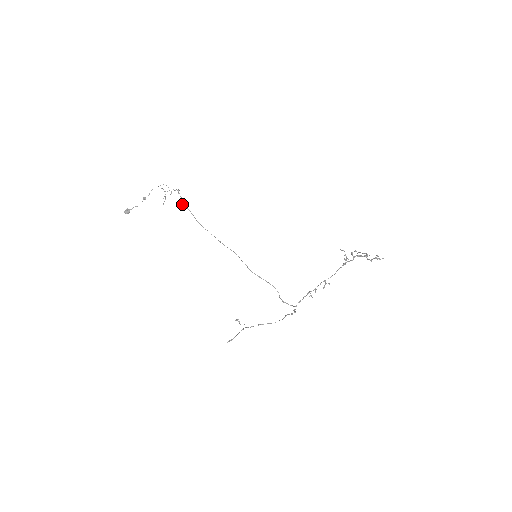
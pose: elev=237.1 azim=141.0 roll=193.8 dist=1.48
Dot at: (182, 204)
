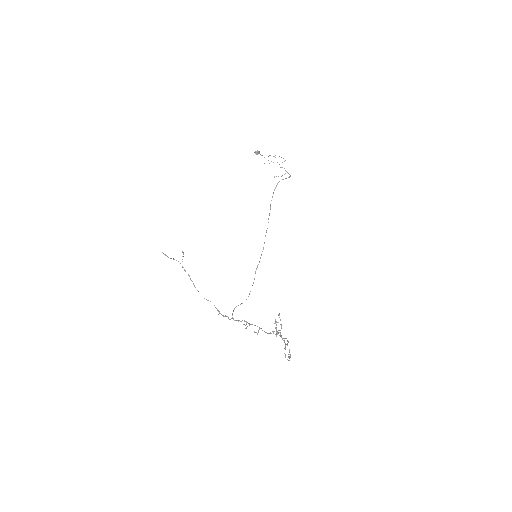
Dot at: (278, 182)
